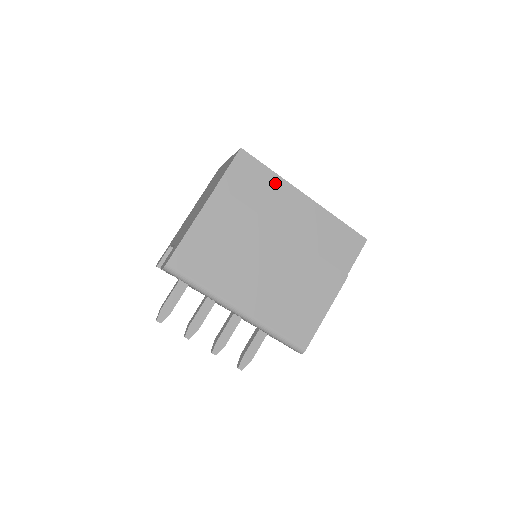
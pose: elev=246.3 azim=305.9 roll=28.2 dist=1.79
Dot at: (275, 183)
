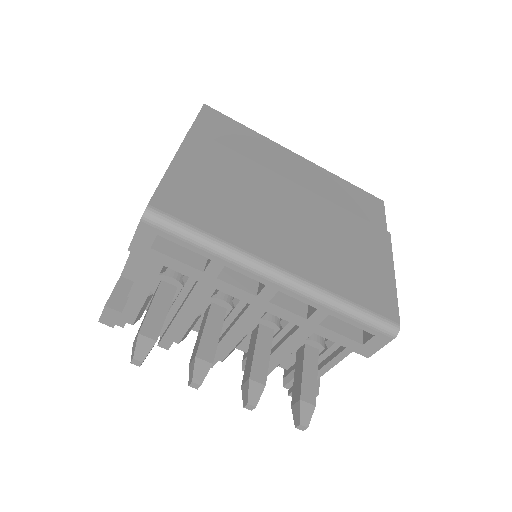
Dot at: (258, 139)
